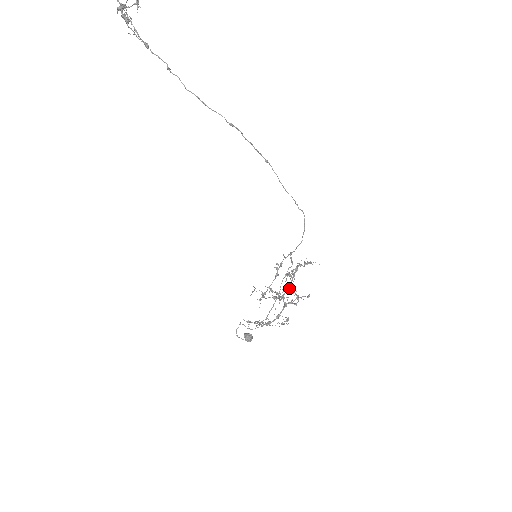
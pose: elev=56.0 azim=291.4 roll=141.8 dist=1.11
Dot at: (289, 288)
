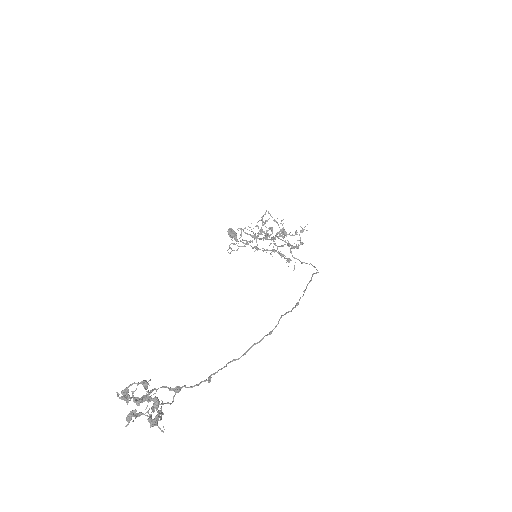
Dot at: occluded
